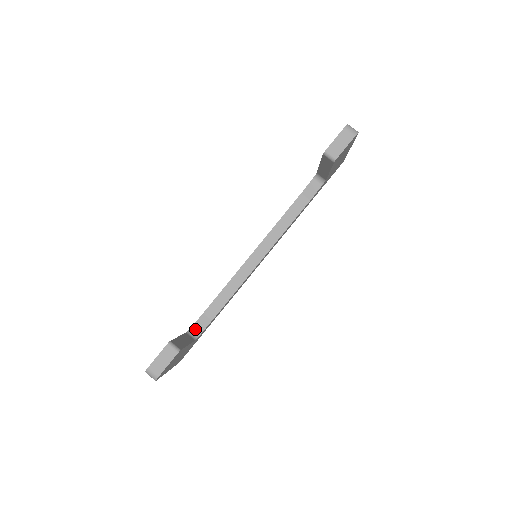
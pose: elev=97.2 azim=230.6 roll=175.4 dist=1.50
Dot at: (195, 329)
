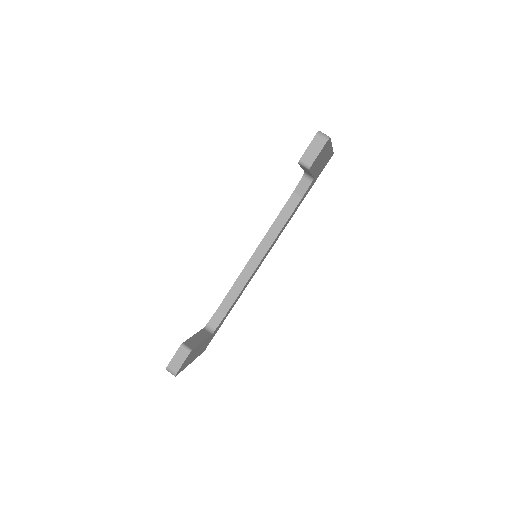
Dot at: (211, 324)
